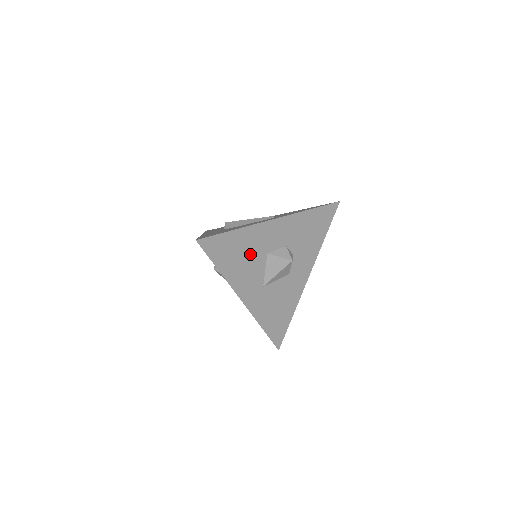
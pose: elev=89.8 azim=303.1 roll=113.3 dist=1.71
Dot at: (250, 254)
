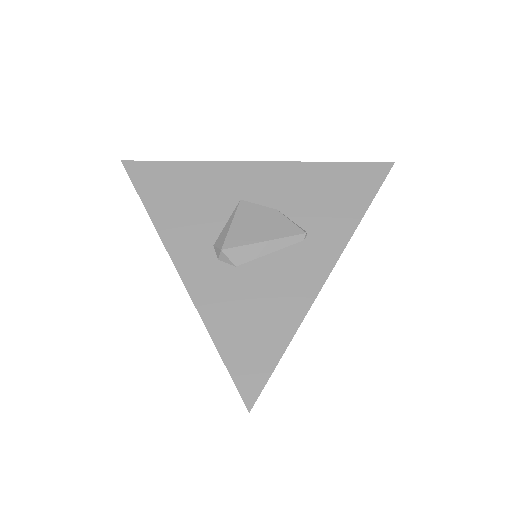
Dot at: occluded
